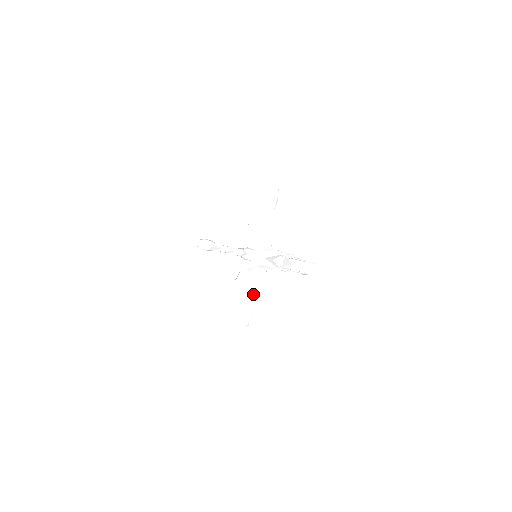
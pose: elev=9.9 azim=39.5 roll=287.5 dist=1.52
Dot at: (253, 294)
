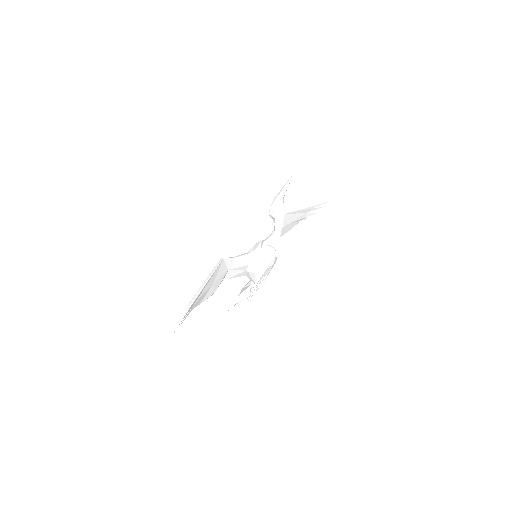
Dot at: (220, 284)
